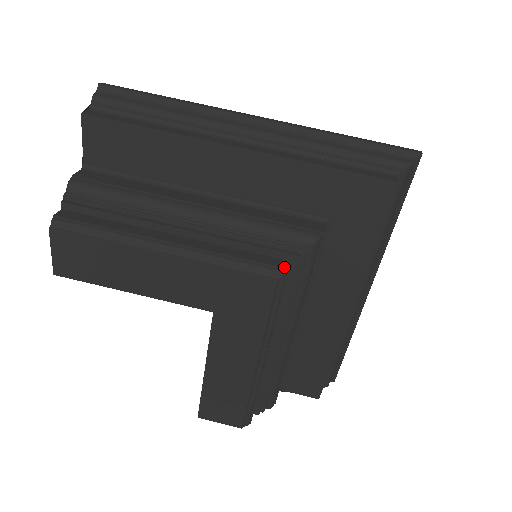
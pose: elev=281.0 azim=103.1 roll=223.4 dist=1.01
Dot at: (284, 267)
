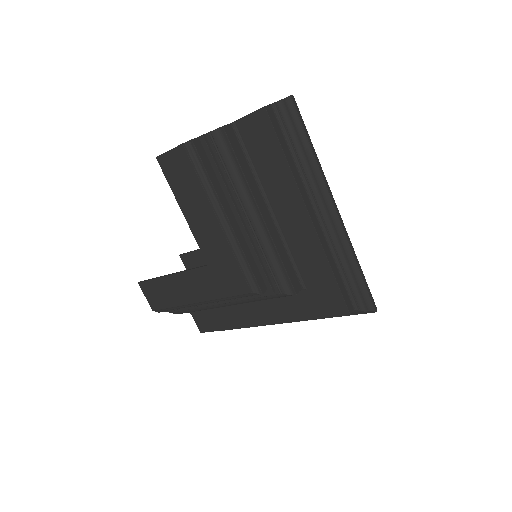
Dot at: (262, 290)
